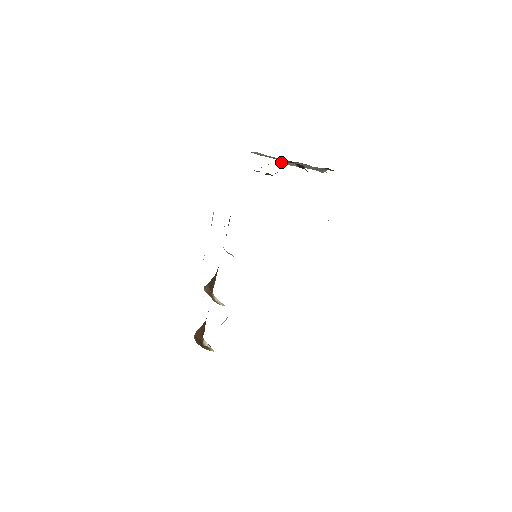
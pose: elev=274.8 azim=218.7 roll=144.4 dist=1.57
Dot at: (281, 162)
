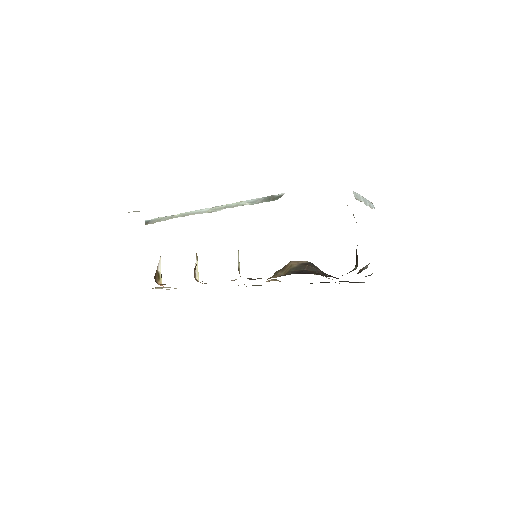
Dot at: occluded
